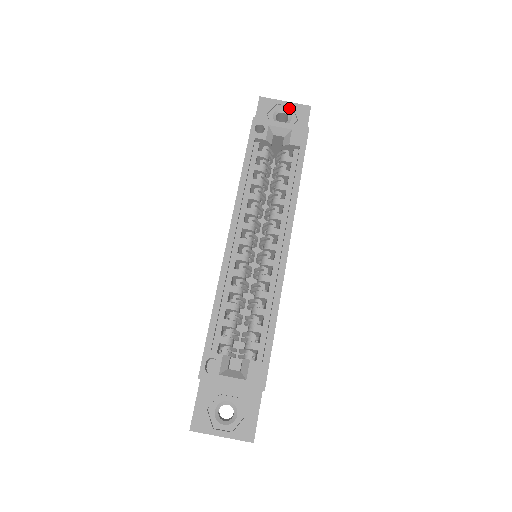
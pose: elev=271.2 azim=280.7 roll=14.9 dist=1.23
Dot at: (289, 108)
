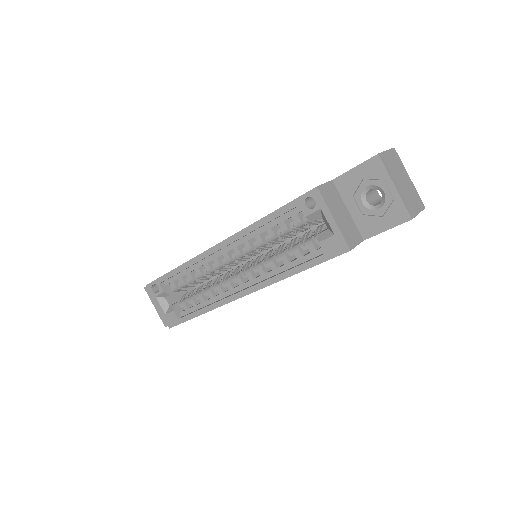
Dot at: (390, 197)
